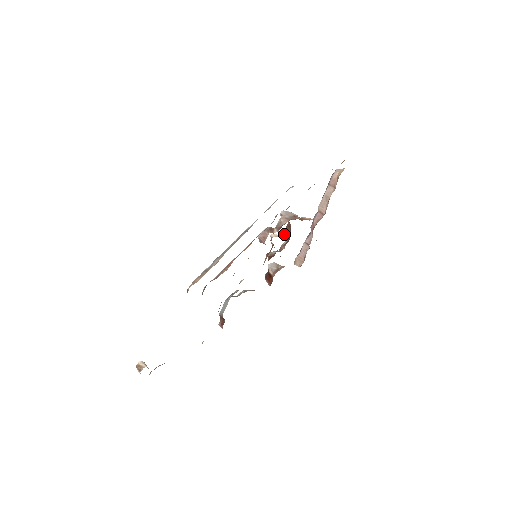
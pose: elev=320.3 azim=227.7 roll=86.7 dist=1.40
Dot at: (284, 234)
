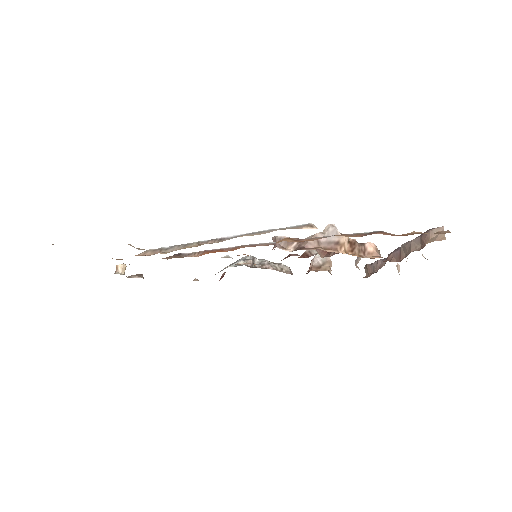
Dot at: occluded
